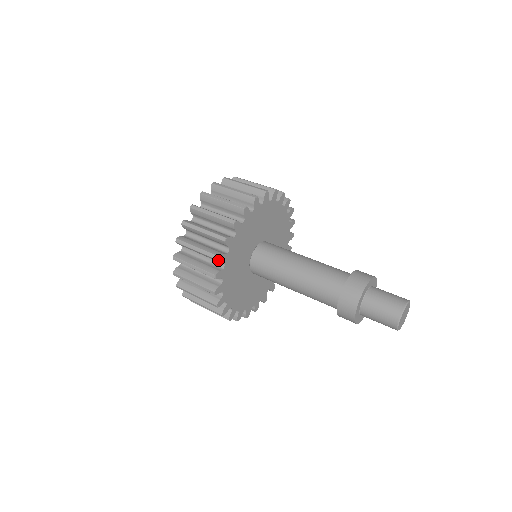
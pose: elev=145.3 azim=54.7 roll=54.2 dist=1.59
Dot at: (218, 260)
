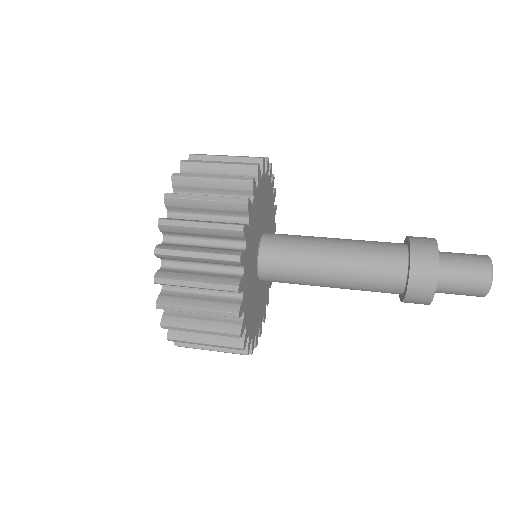
Dot at: (238, 291)
